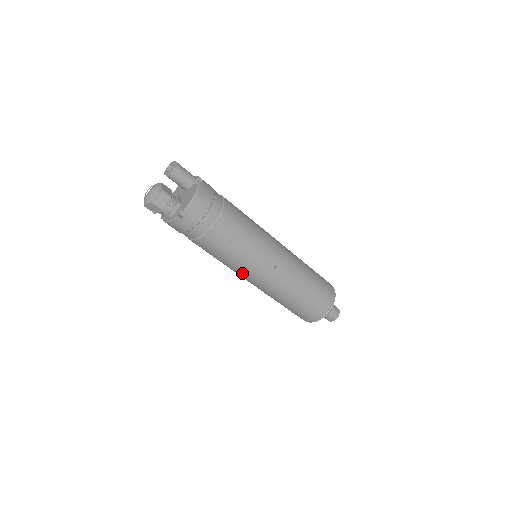
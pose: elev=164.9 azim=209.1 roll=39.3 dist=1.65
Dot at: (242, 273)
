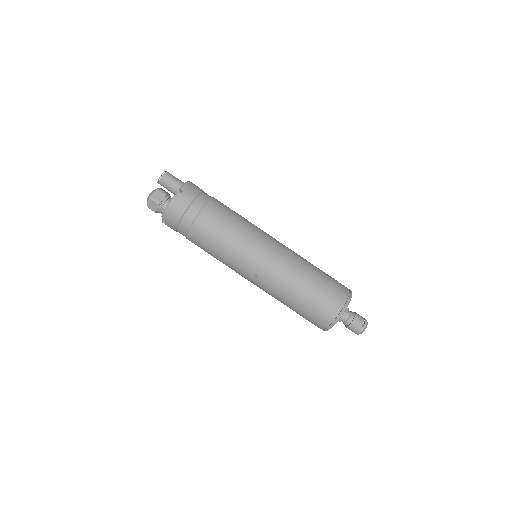
Dot at: occluded
